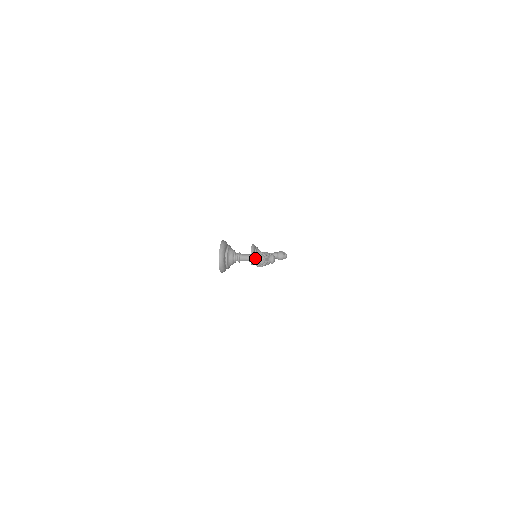
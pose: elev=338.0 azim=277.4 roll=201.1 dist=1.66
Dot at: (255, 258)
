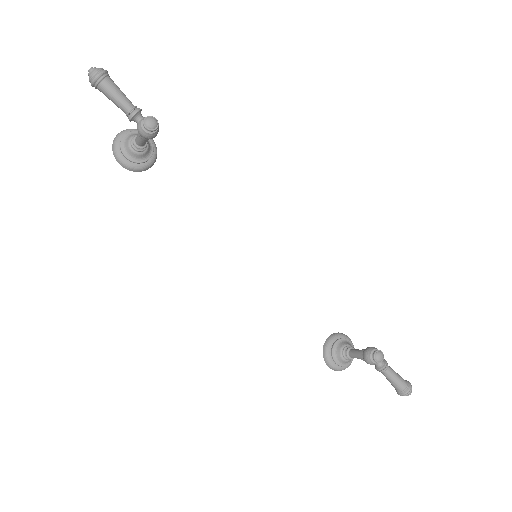
Dot at: occluded
